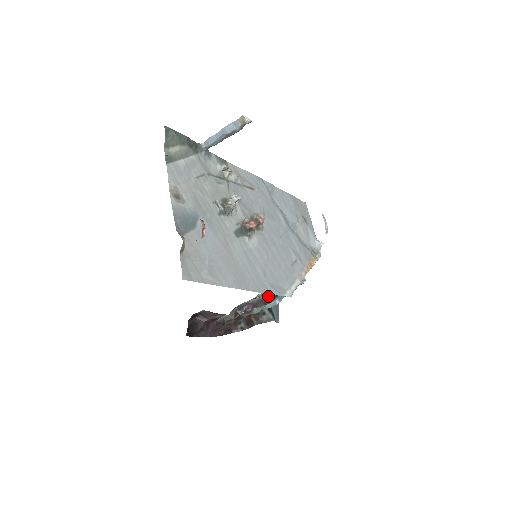
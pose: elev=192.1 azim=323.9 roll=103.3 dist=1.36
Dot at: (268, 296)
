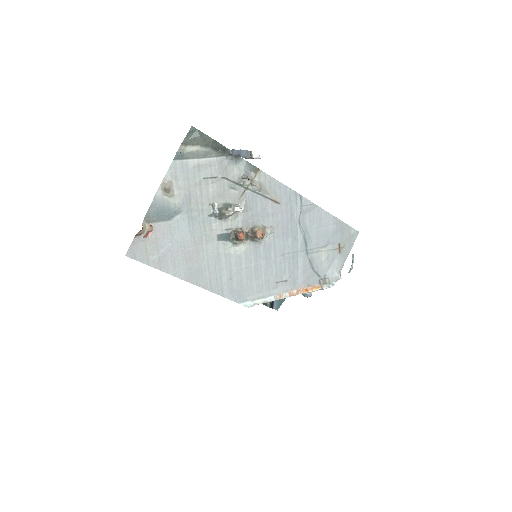
Dot at: occluded
